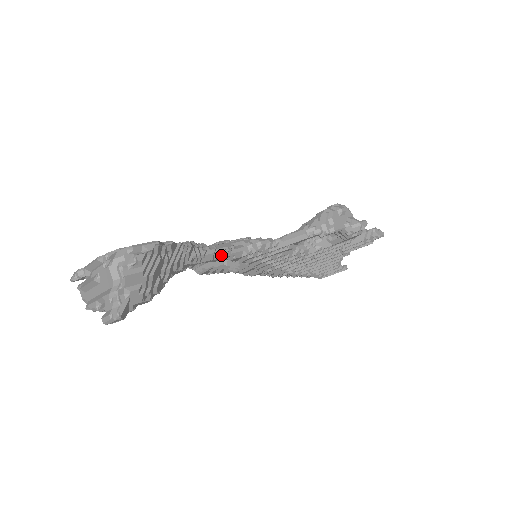
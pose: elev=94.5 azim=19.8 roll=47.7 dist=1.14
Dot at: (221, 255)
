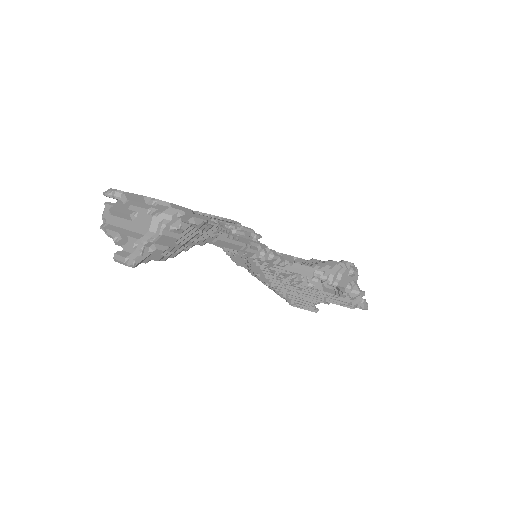
Dot at: (237, 248)
